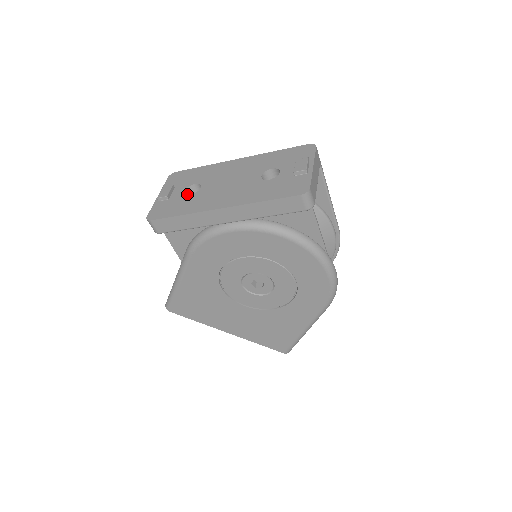
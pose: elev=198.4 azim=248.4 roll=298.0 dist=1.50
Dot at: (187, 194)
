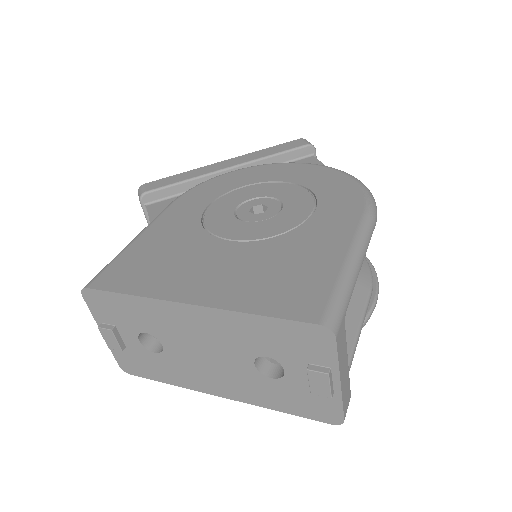
Dot at: (143, 334)
